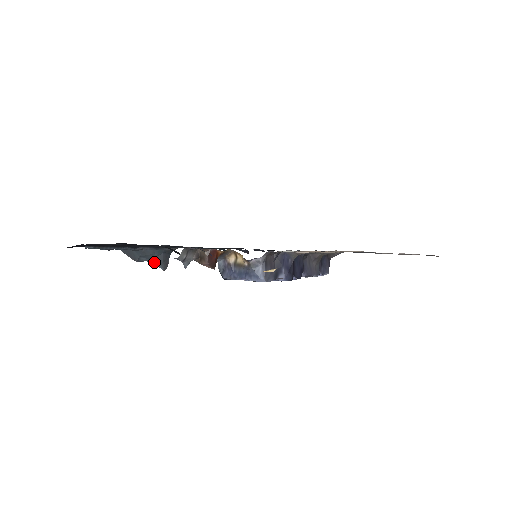
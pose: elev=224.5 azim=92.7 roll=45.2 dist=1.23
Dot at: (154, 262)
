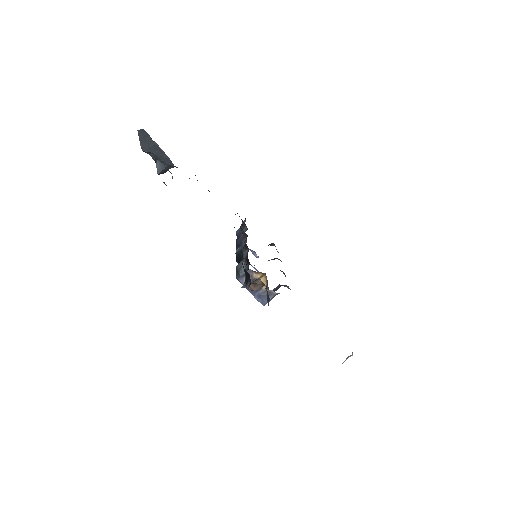
Dot at: (158, 163)
